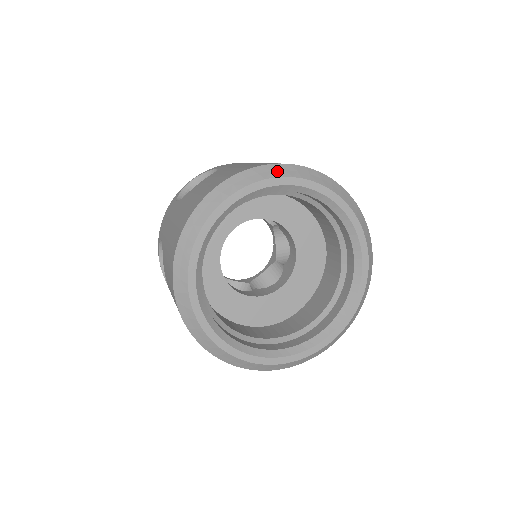
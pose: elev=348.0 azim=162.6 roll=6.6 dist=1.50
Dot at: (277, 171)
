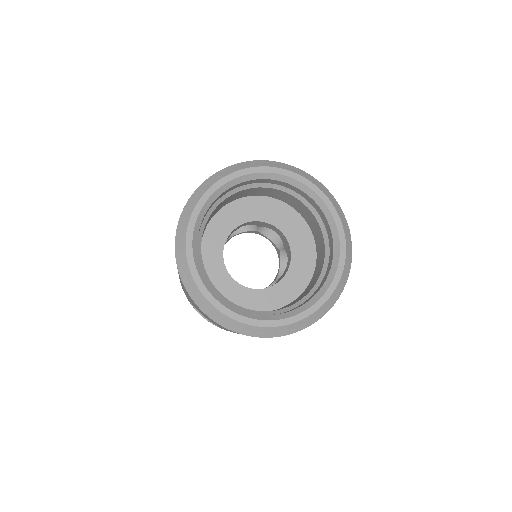
Dot at: (205, 186)
